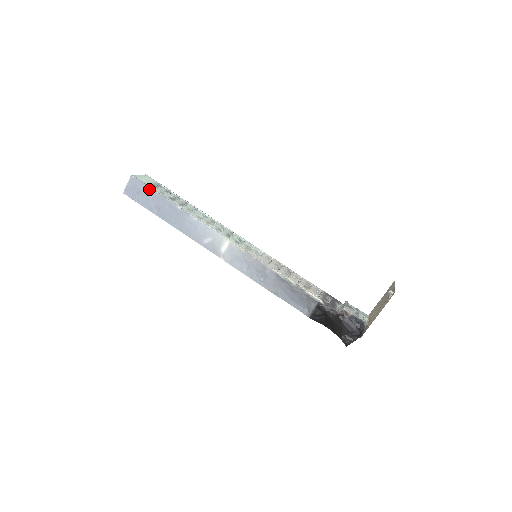
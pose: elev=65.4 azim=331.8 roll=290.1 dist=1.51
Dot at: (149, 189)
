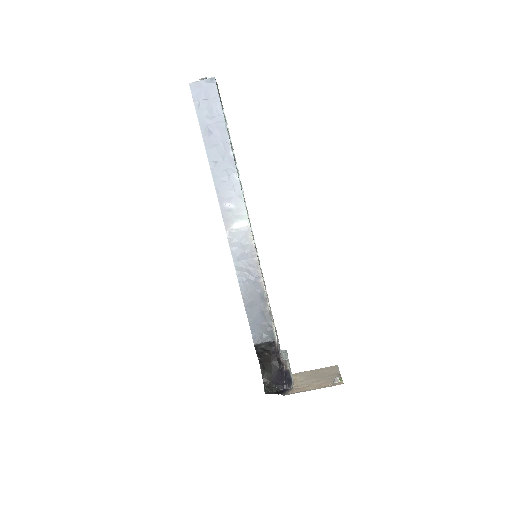
Dot at: (219, 107)
